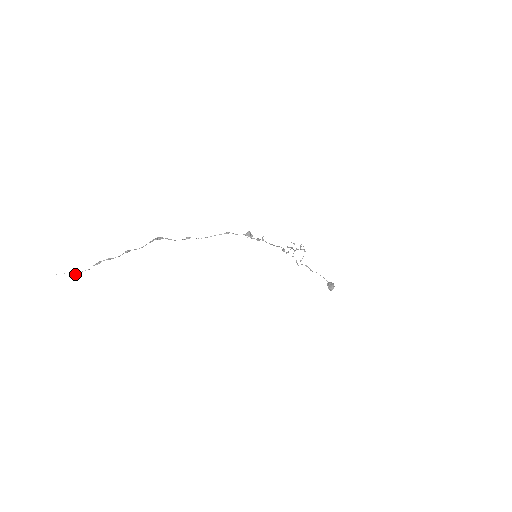
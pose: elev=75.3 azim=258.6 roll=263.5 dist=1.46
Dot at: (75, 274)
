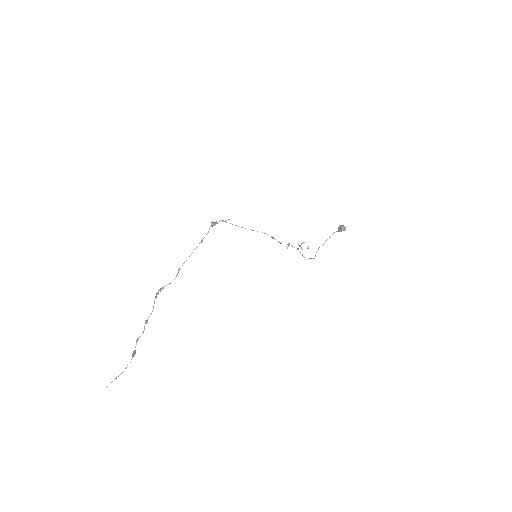
Dot at: (120, 374)
